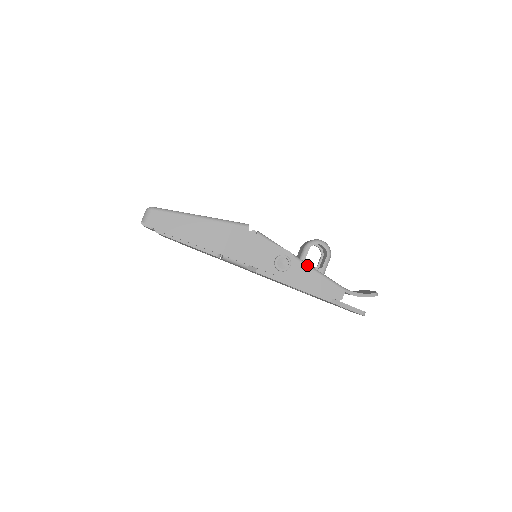
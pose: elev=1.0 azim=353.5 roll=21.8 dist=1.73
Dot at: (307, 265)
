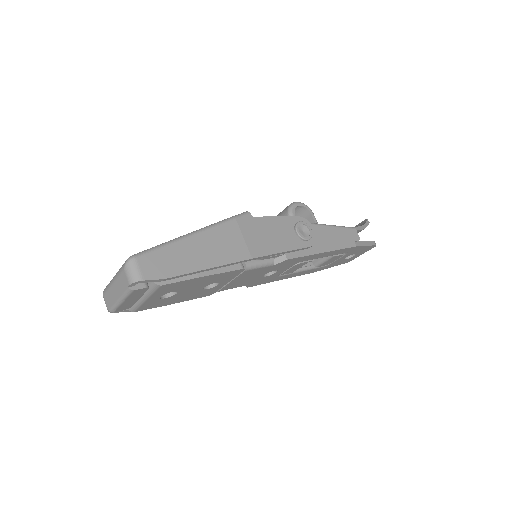
Dot at: (315, 224)
